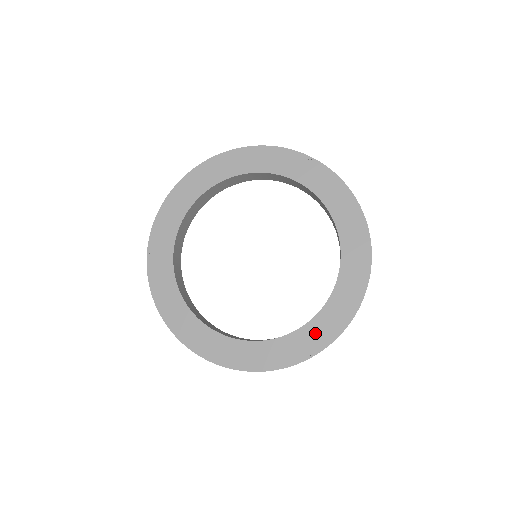
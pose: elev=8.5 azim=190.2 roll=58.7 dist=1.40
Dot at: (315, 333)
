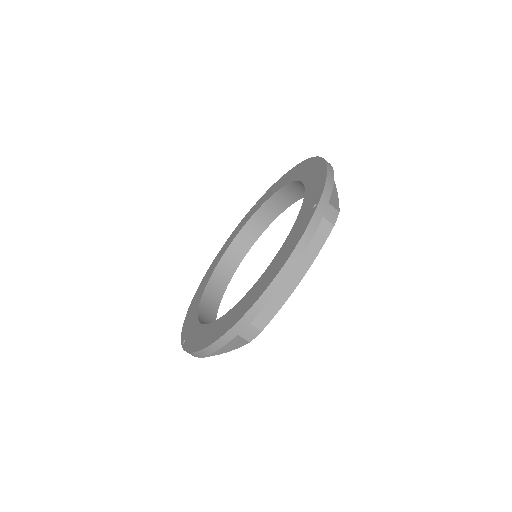
Dot at: (310, 200)
